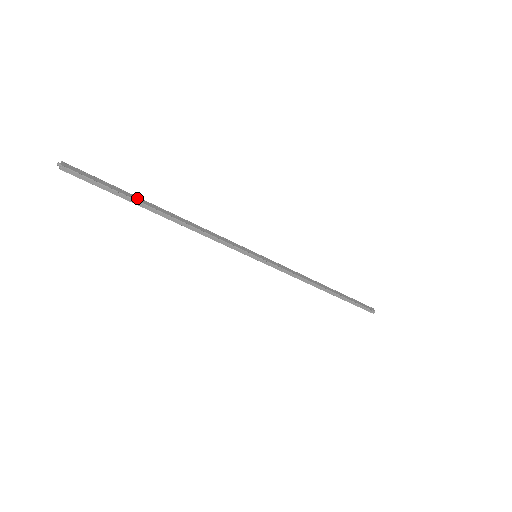
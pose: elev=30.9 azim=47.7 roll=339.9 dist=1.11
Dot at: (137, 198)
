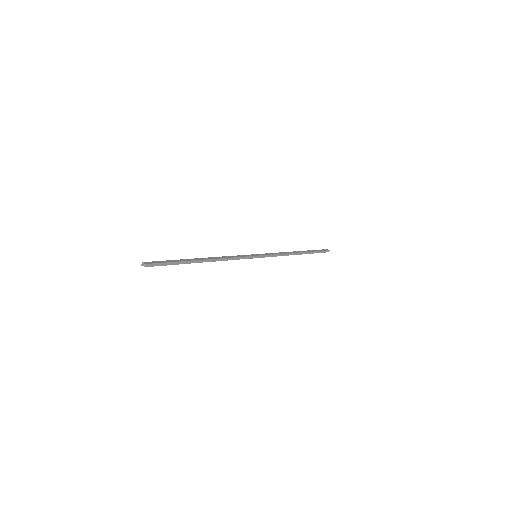
Dot at: (186, 260)
